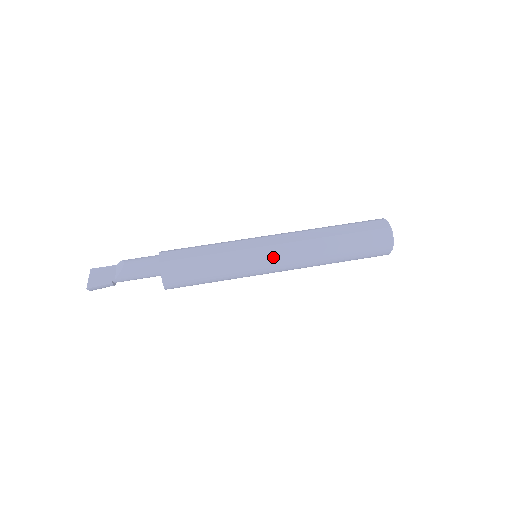
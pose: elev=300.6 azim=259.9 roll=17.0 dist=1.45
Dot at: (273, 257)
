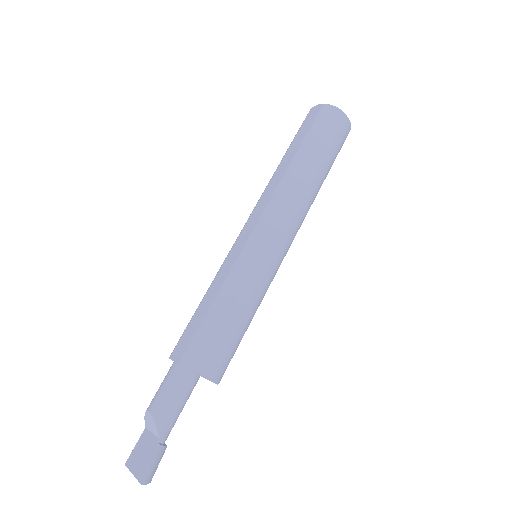
Dot at: (270, 232)
